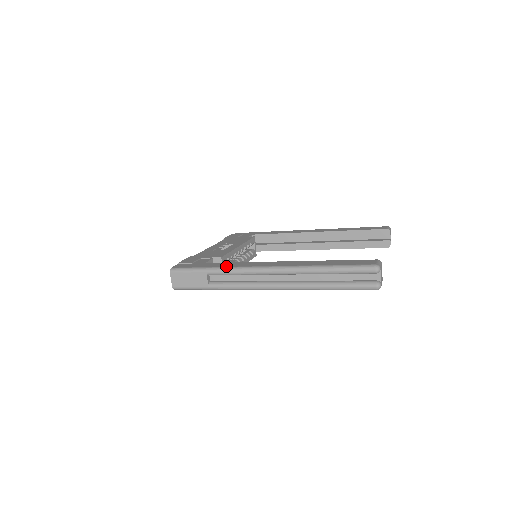
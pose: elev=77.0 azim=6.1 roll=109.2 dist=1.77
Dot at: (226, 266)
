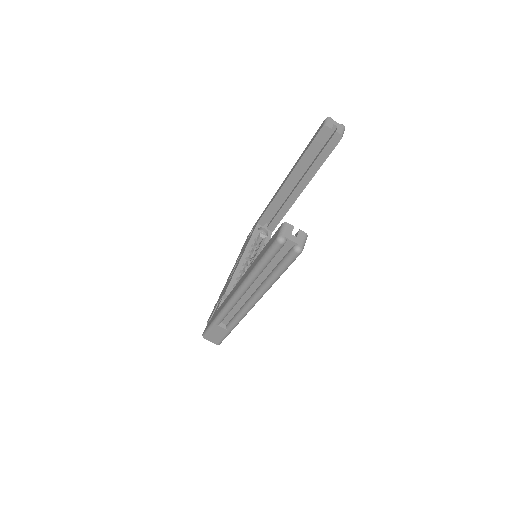
Dot at: (219, 311)
